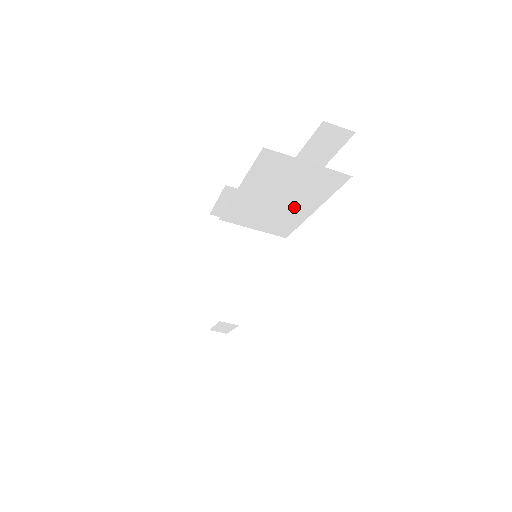
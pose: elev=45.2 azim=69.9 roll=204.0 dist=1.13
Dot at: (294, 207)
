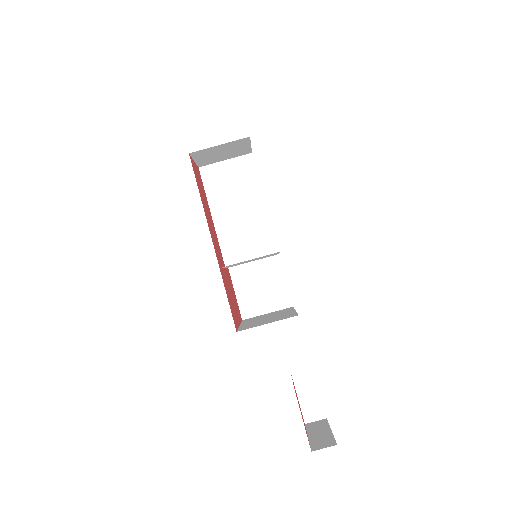
Dot at: (252, 208)
